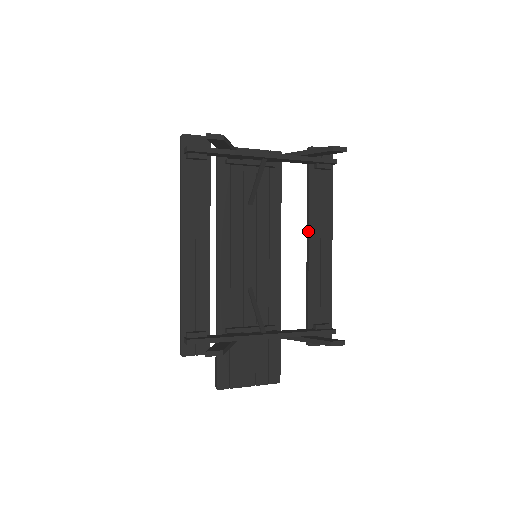
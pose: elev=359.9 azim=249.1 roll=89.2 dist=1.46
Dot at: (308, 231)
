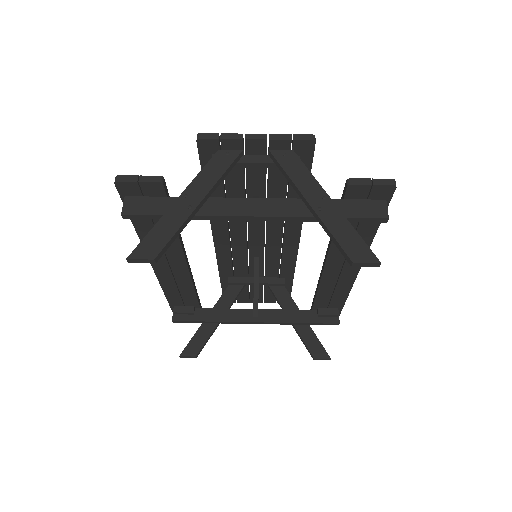
Dot at: (326, 257)
